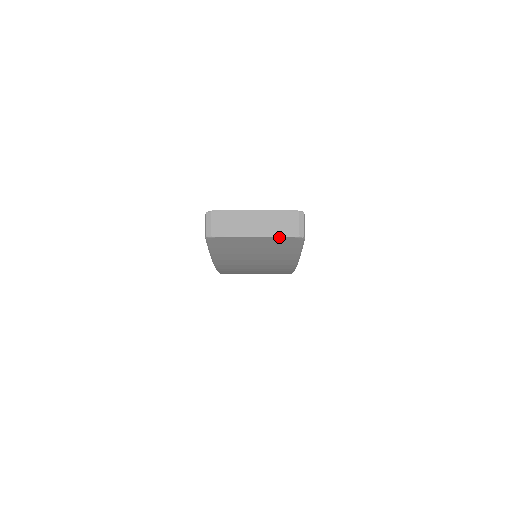
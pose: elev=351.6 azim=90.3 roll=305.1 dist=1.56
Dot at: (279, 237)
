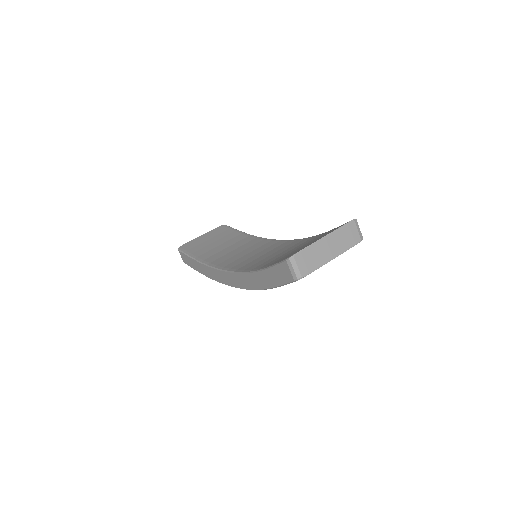
Dot at: occluded
